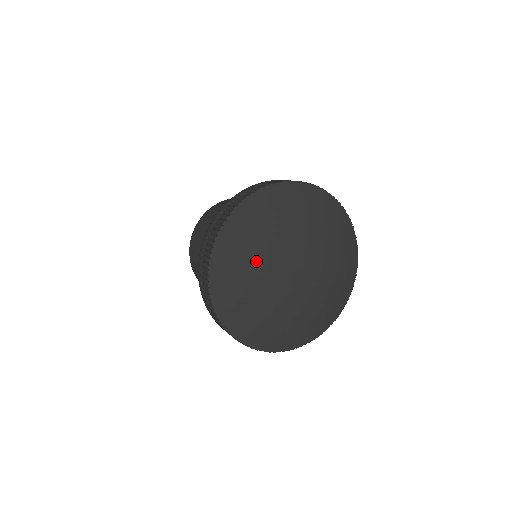
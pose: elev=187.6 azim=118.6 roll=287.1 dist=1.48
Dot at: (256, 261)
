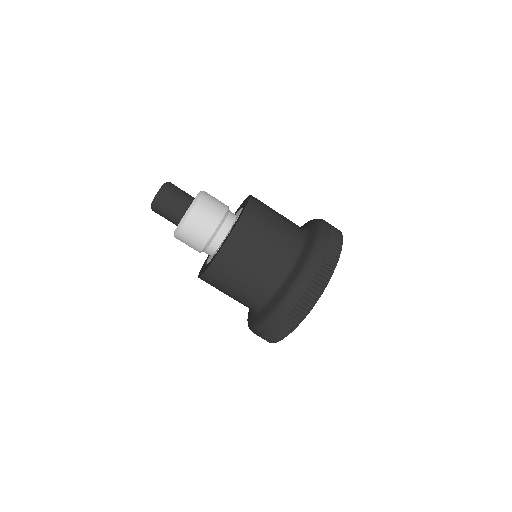
Dot at: occluded
